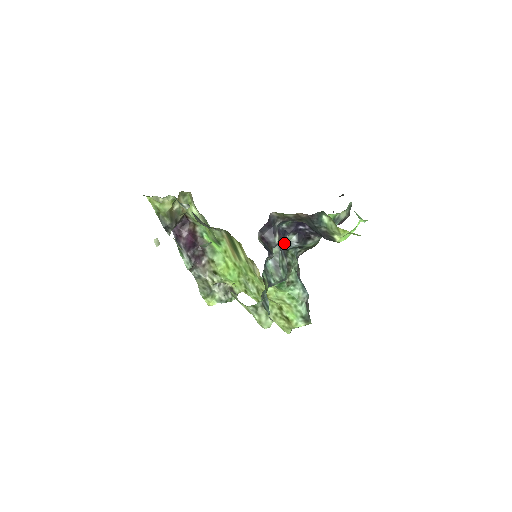
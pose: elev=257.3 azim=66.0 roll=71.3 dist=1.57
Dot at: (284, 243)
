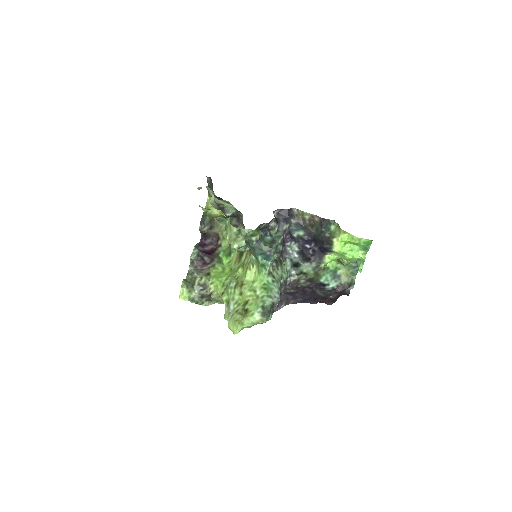
Dot at: (287, 249)
